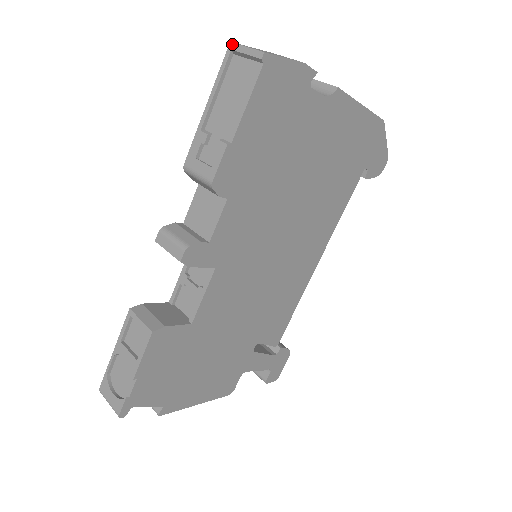
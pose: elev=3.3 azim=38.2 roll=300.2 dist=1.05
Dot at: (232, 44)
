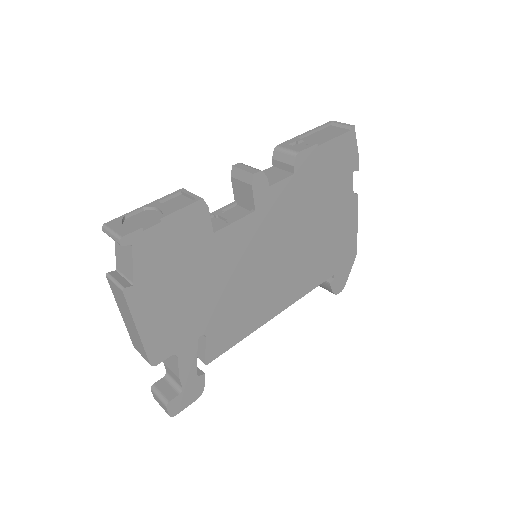
Dot at: (333, 121)
